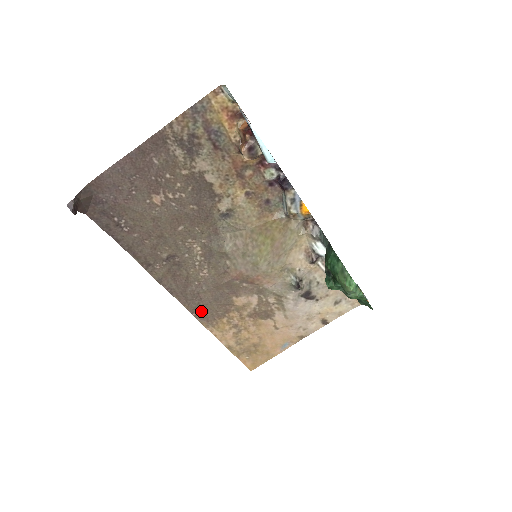
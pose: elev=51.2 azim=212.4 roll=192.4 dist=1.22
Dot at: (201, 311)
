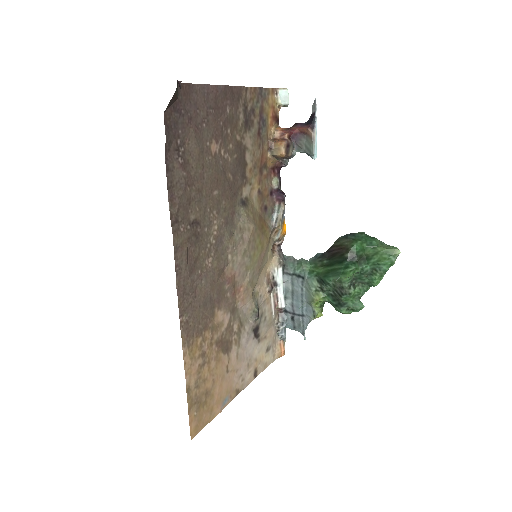
Dot at: (188, 316)
